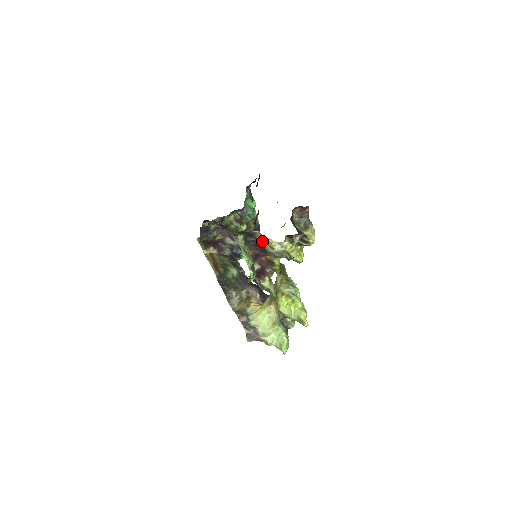
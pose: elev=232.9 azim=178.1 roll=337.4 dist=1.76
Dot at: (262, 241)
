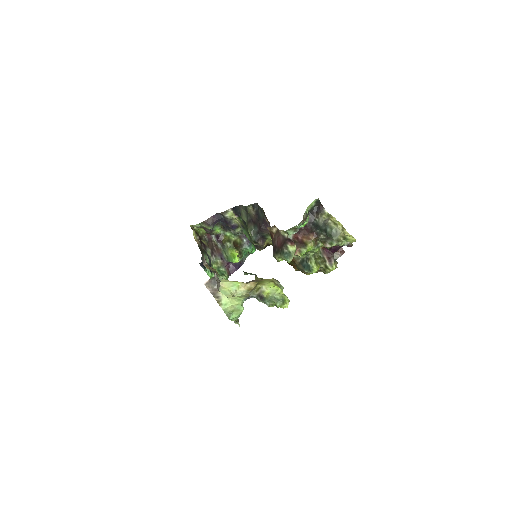
Dot at: (326, 219)
